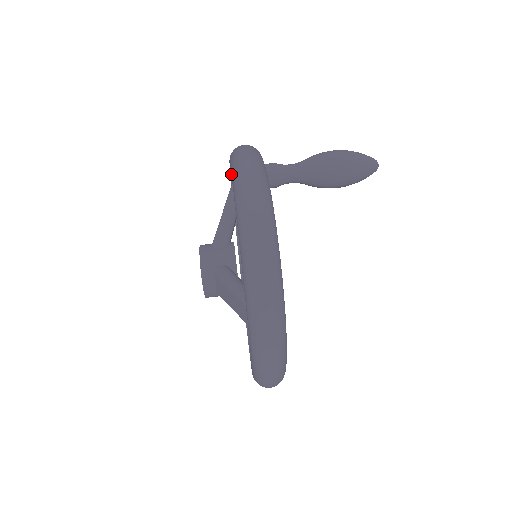
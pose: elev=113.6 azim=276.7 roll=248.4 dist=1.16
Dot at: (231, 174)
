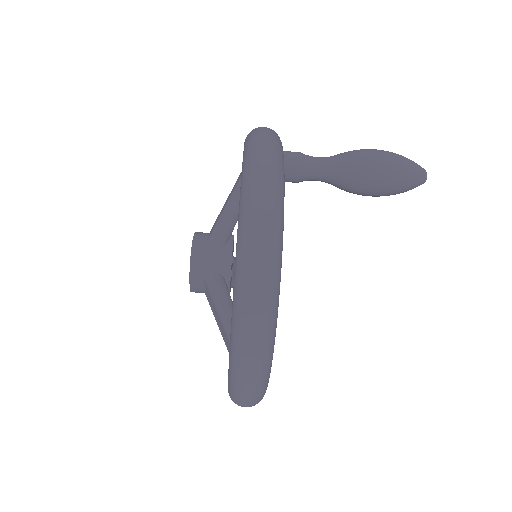
Dot at: (240, 195)
